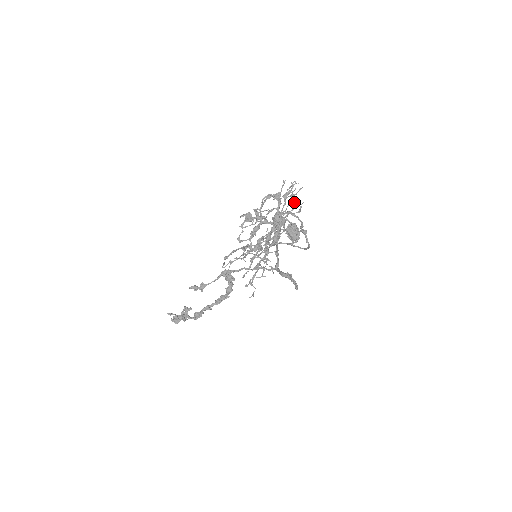
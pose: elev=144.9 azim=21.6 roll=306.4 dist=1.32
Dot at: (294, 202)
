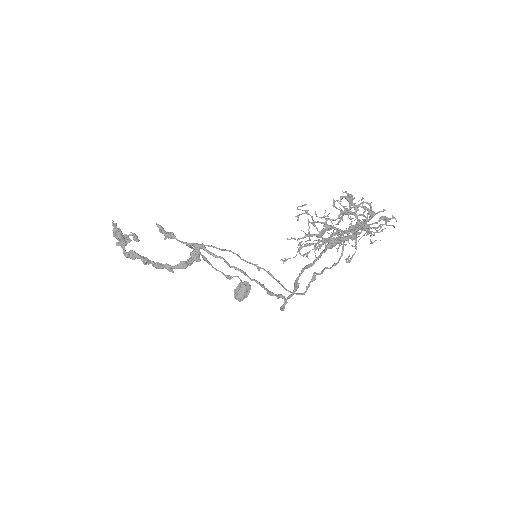
Dot at: (382, 230)
